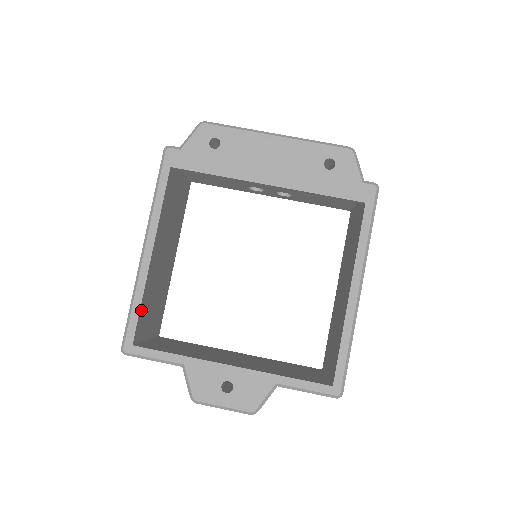
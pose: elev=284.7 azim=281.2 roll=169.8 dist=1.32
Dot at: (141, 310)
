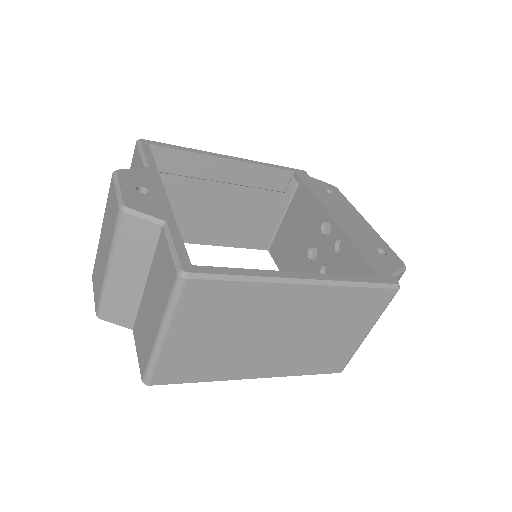
Dot at: (179, 154)
